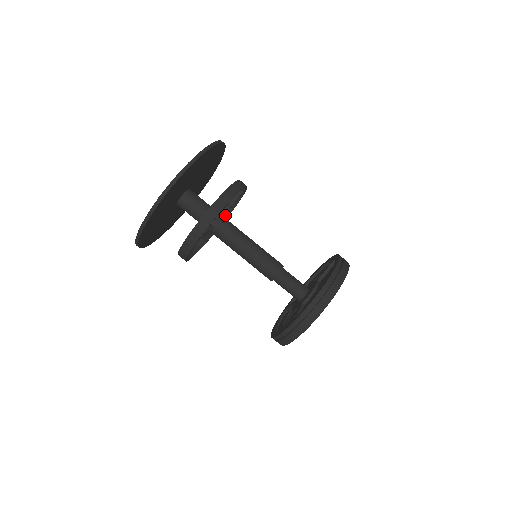
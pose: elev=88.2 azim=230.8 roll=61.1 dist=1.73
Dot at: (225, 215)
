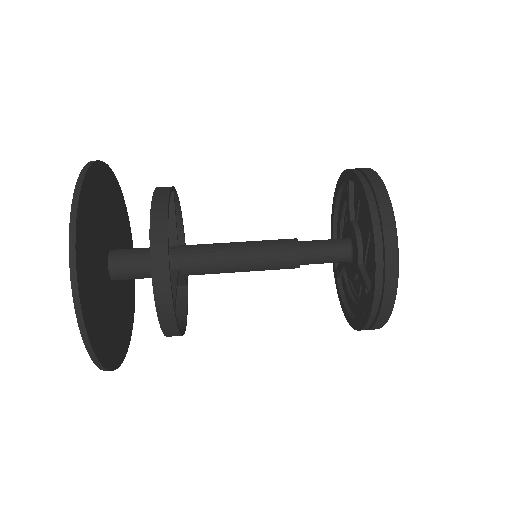
Dot at: (179, 236)
